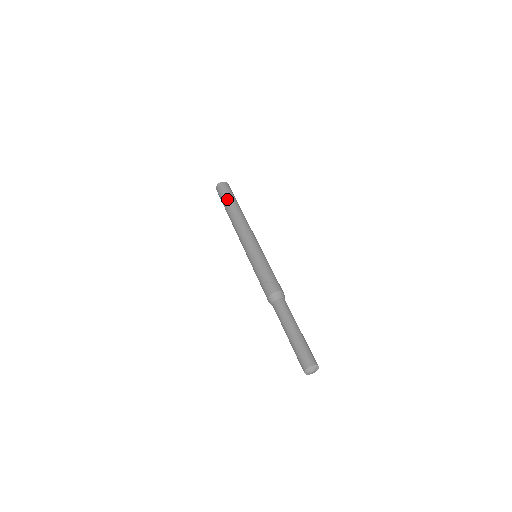
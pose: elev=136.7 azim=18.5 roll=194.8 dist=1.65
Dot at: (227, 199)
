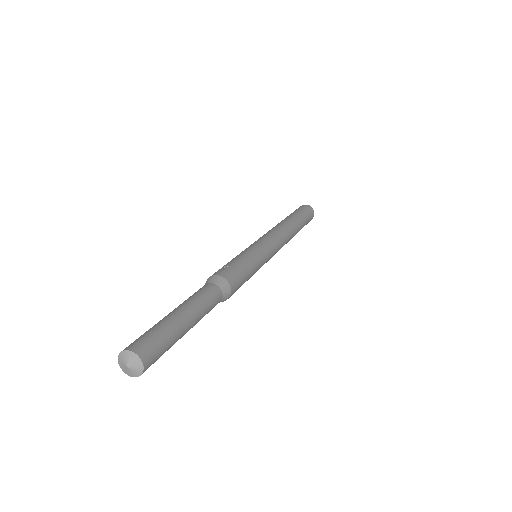
Dot at: (292, 213)
